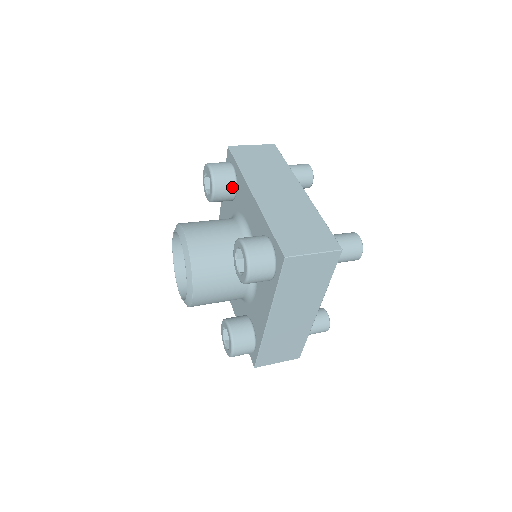
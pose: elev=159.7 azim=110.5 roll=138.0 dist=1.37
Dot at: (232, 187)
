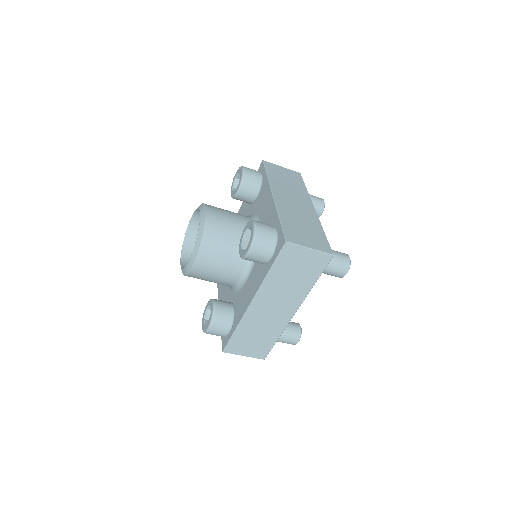
Dot at: occluded
